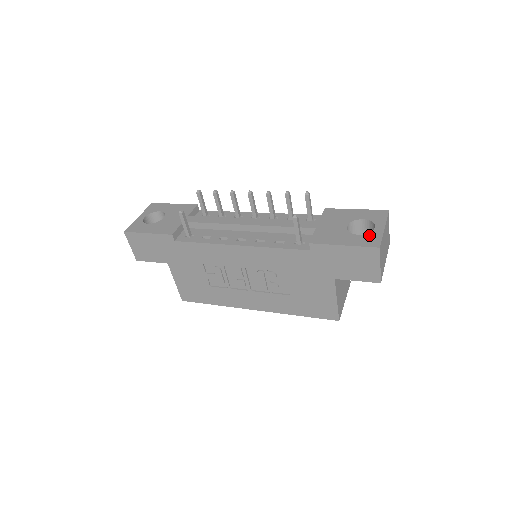
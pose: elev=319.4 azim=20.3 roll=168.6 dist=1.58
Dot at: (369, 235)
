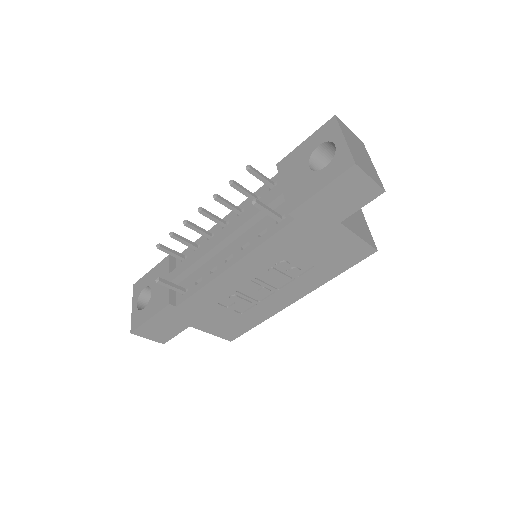
Dot at: (336, 159)
